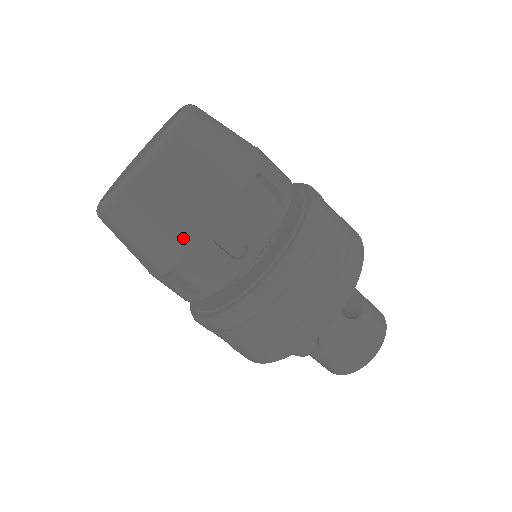
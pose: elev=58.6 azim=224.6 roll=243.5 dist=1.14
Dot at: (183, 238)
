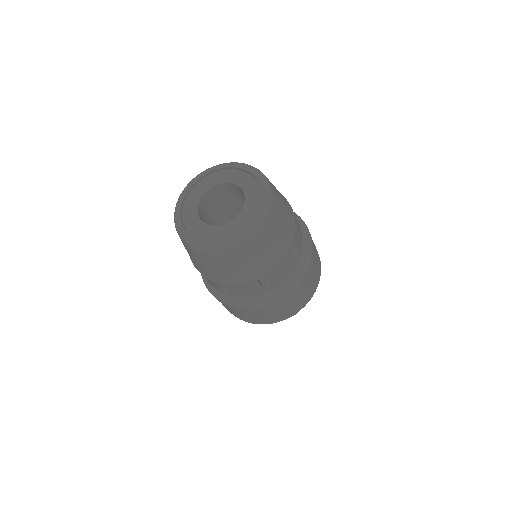
Dot at: (202, 271)
